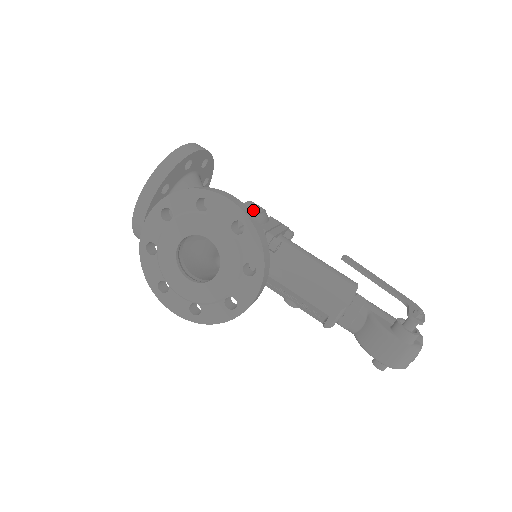
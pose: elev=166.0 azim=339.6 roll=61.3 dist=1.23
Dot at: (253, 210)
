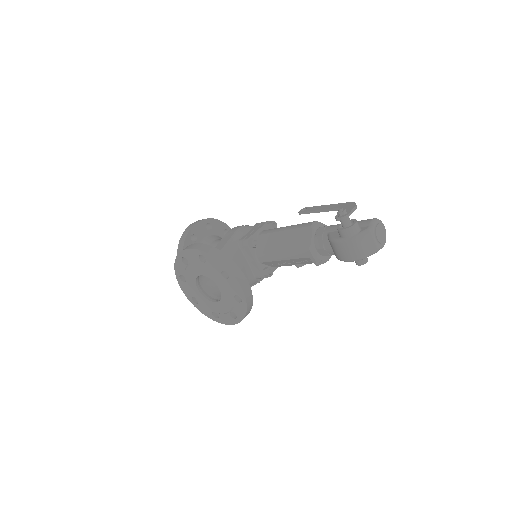
Dot at: (230, 234)
